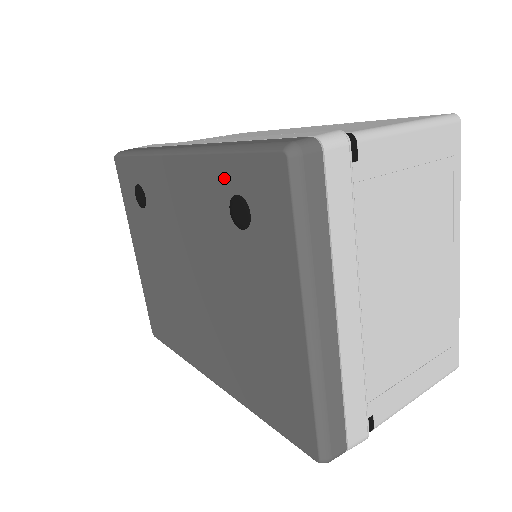
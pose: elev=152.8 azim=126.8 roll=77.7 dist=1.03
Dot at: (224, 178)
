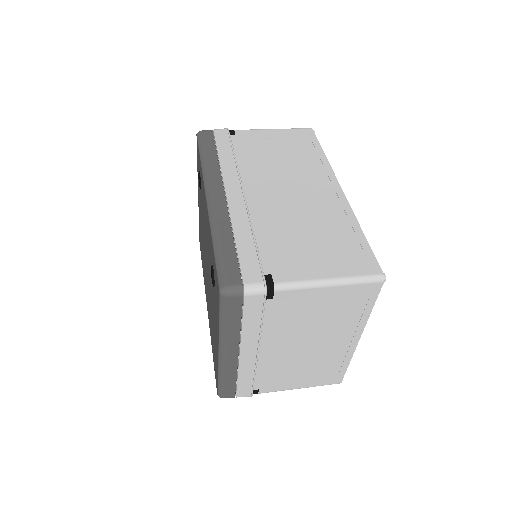
Dot at: (212, 252)
